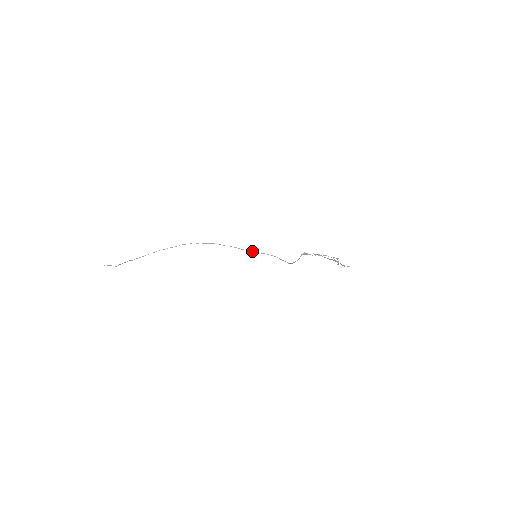
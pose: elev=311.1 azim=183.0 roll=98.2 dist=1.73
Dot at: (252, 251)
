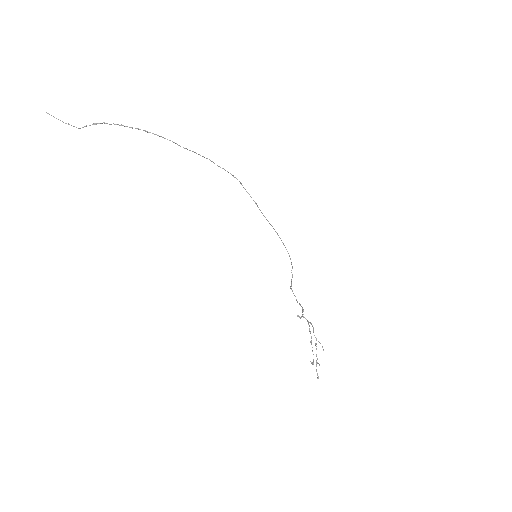
Dot at: (269, 223)
